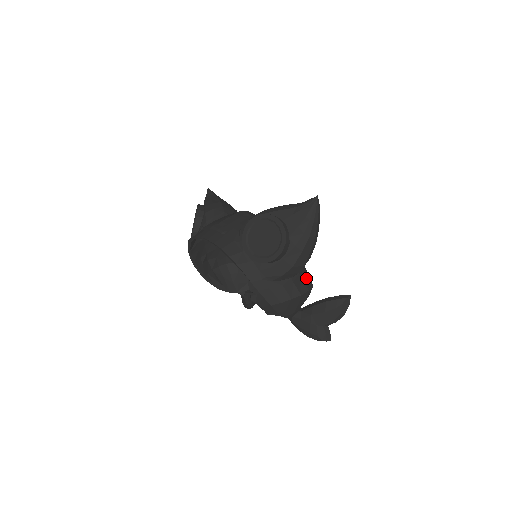
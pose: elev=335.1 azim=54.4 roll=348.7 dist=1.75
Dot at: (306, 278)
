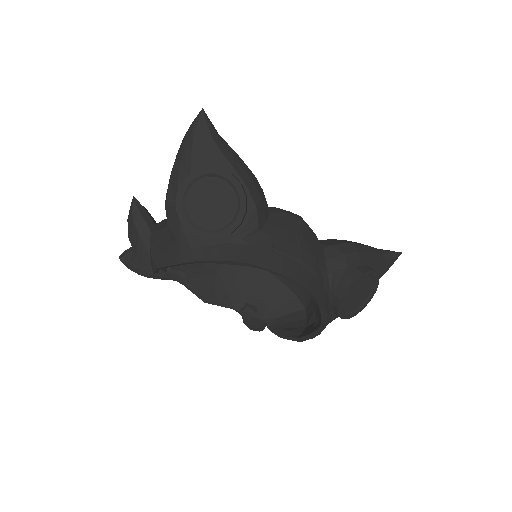
Dot at: (305, 294)
